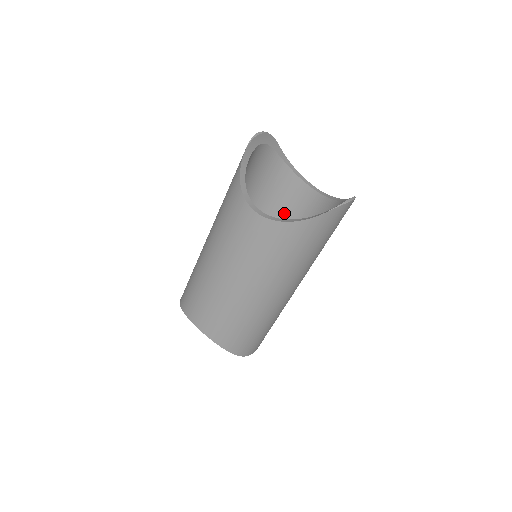
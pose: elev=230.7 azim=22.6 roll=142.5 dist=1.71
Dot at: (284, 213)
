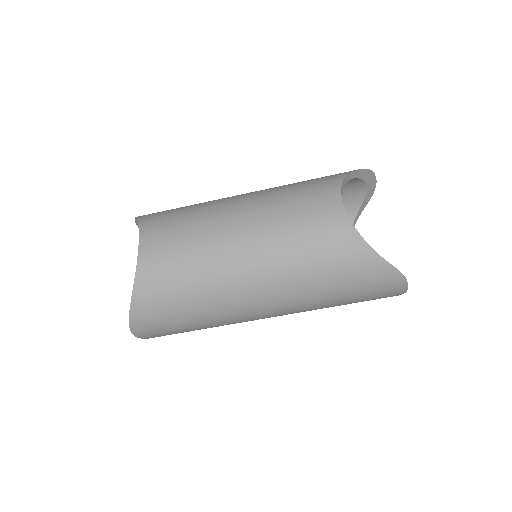
Dot at: occluded
